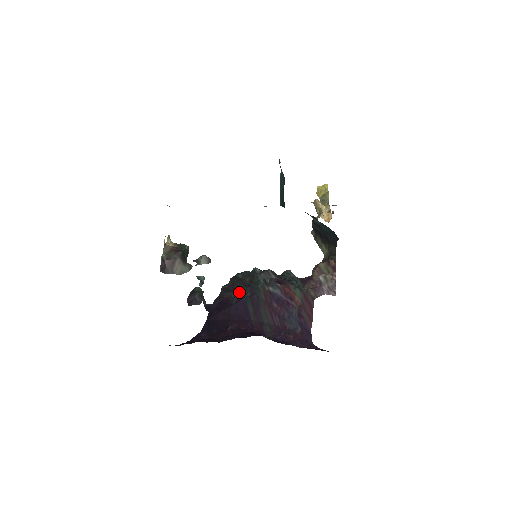
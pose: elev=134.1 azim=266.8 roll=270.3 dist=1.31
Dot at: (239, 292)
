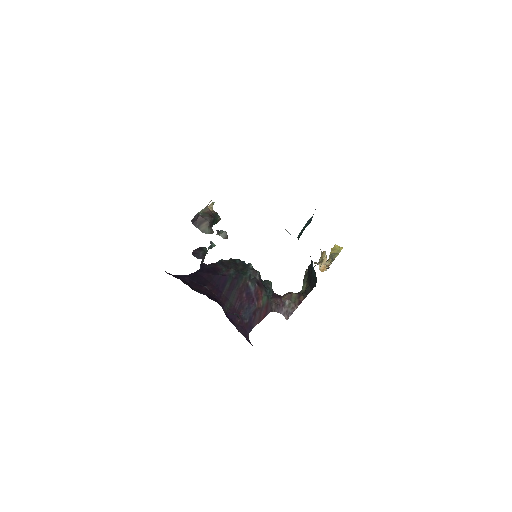
Dot at: (229, 270)
